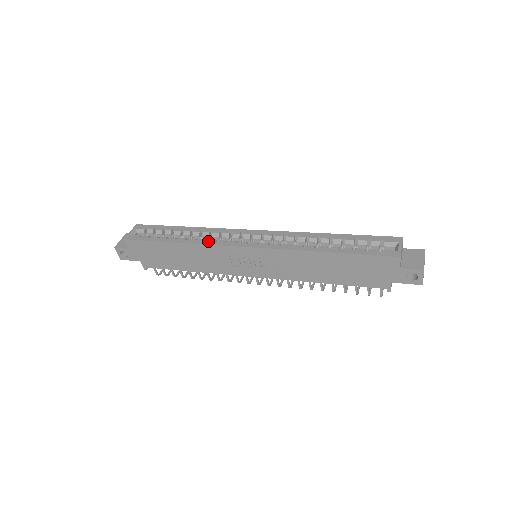
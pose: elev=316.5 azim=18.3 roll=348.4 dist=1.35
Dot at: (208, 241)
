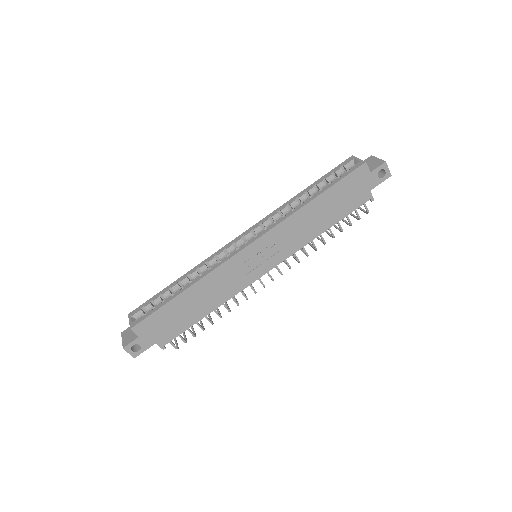
Dot at: (212, 267)
